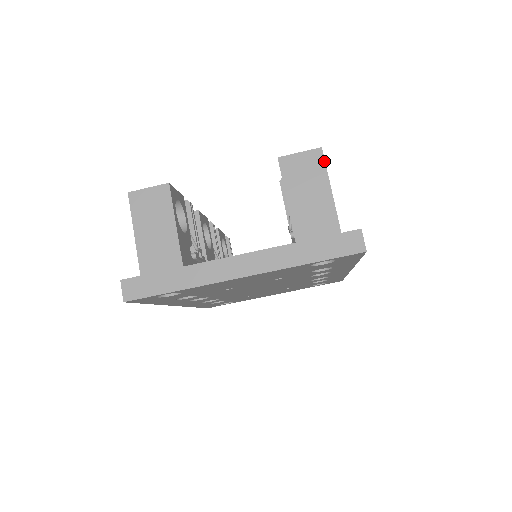
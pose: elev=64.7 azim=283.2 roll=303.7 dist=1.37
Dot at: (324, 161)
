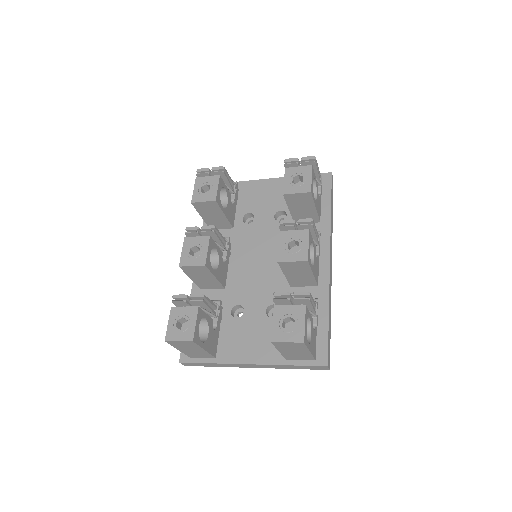
Dot at: (305, 346)
